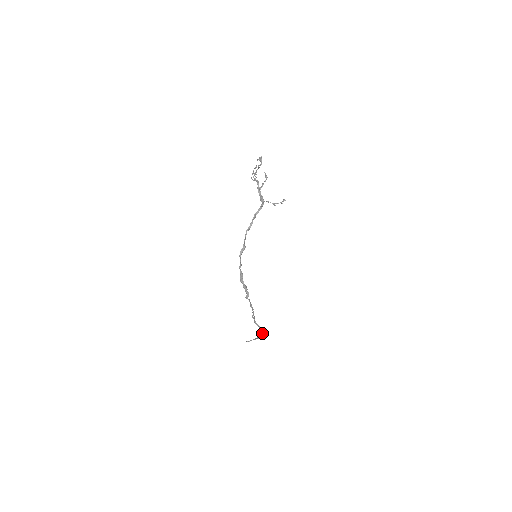
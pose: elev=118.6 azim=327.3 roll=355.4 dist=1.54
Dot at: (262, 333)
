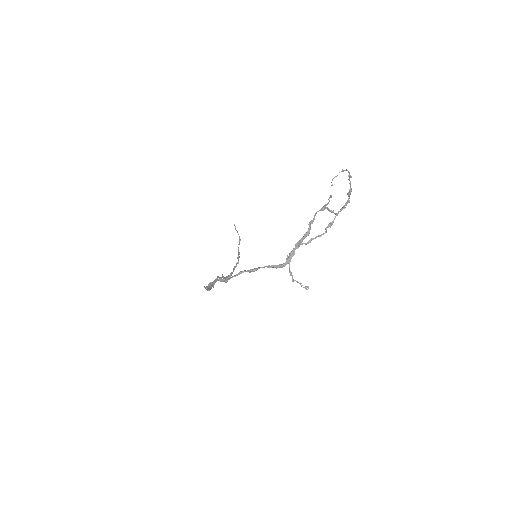
Dot at: (238, 254)
